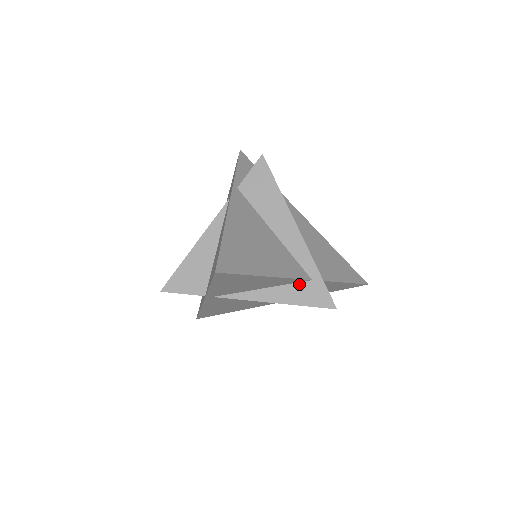
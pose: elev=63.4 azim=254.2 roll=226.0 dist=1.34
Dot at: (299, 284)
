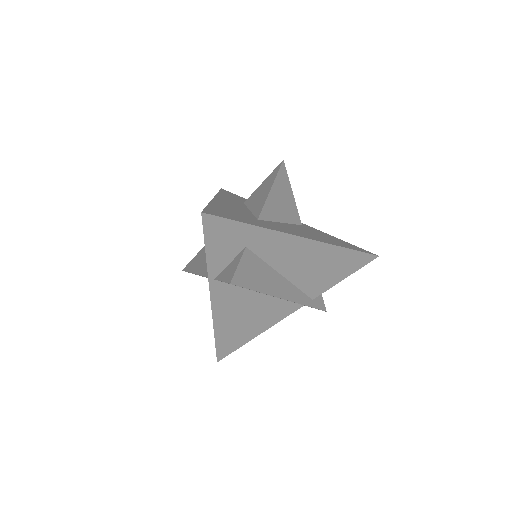
Dot at: occluded
